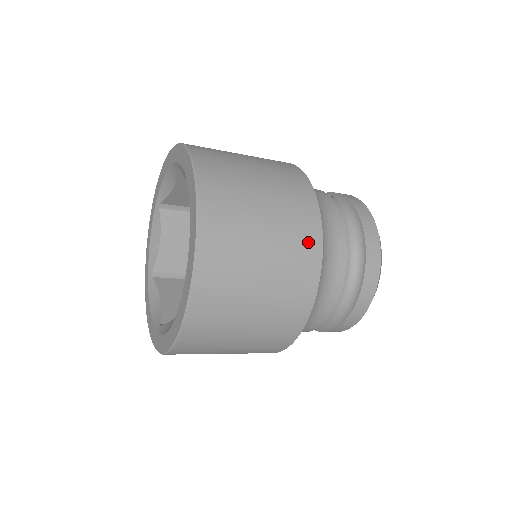
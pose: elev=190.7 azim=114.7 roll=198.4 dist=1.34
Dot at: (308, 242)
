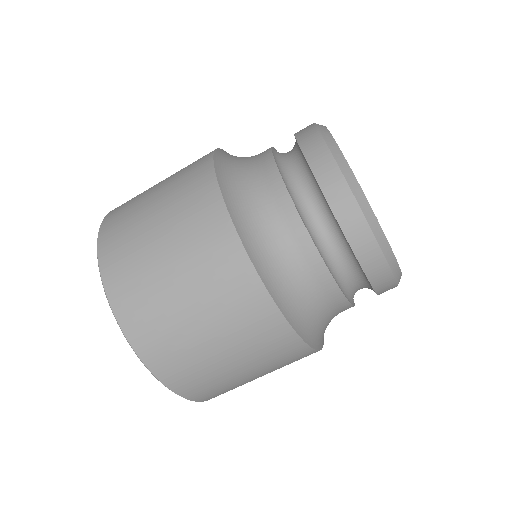
Dot at: (215, 232)
